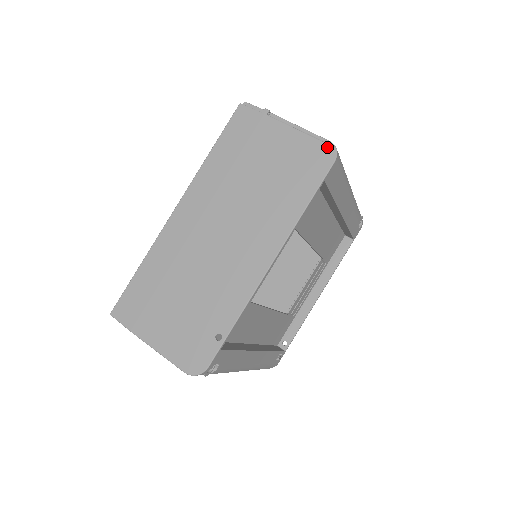
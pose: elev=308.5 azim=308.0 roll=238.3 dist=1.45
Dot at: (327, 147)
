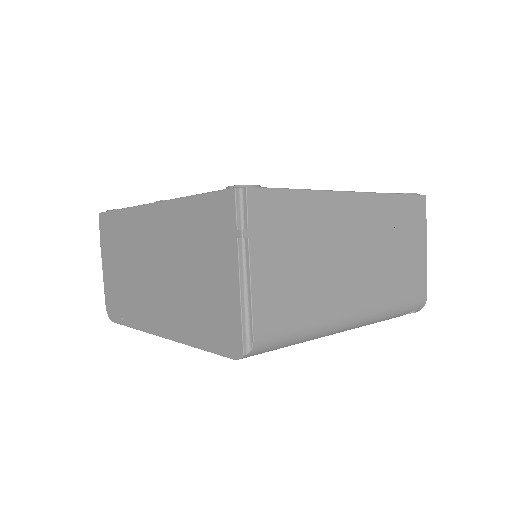
Dot at: (240, 343)
